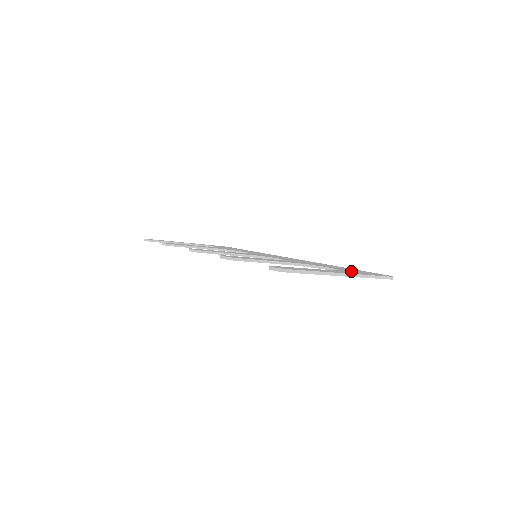
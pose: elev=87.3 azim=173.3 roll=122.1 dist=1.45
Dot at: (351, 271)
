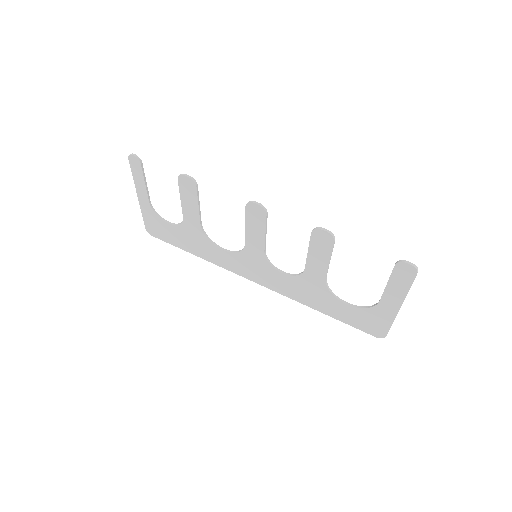
Dot at: (371, 313)
